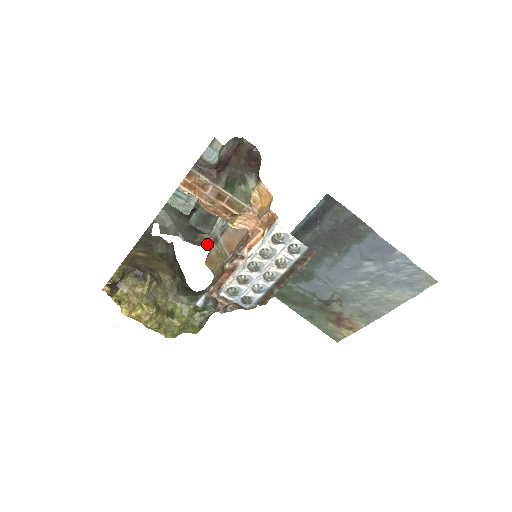
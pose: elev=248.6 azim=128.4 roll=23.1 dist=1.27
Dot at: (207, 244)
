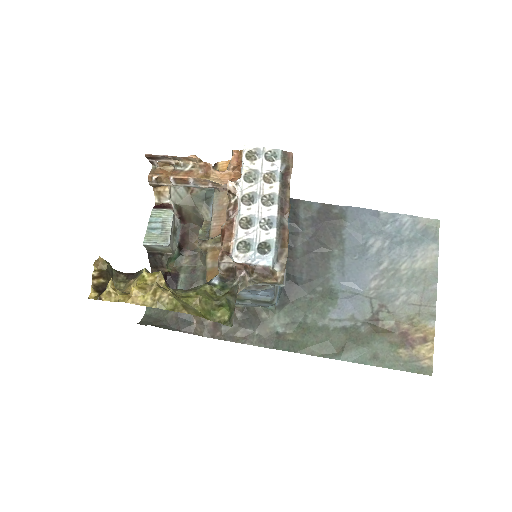
Dot at: (208, 327)
